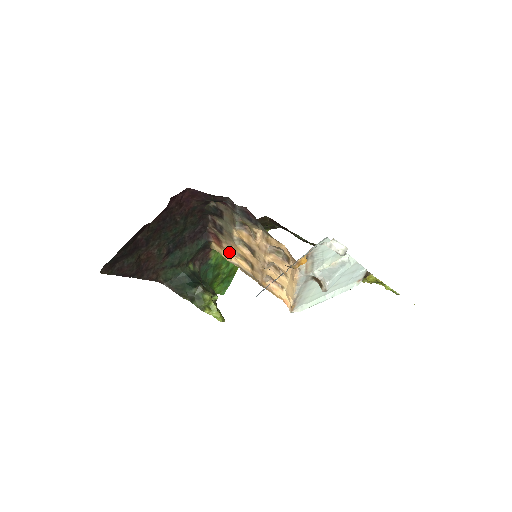
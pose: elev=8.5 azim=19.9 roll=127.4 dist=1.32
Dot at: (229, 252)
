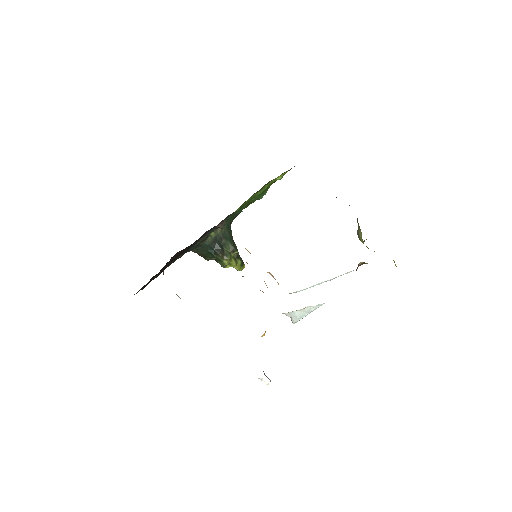
Dot at: occluded
